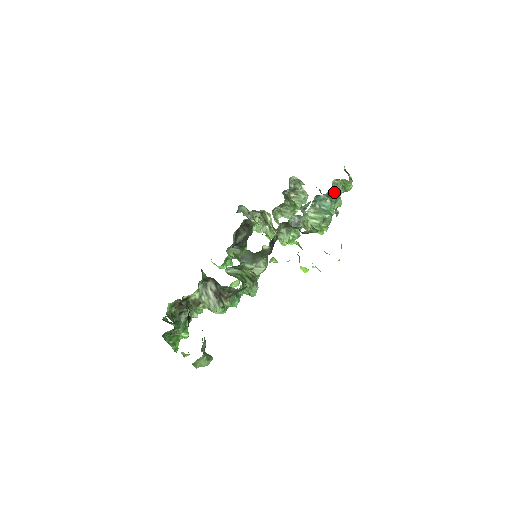
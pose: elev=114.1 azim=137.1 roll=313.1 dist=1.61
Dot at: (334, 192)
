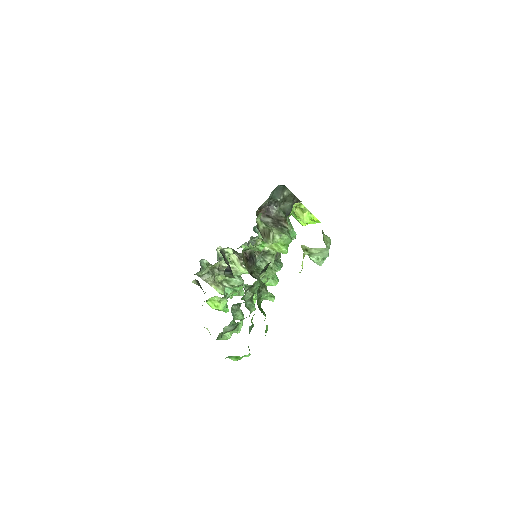
Dot at: occluded
